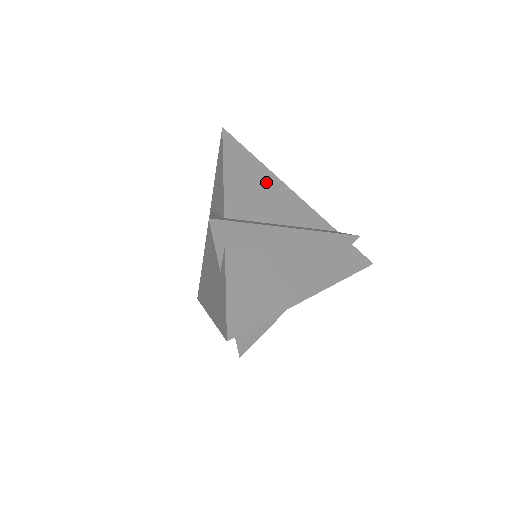
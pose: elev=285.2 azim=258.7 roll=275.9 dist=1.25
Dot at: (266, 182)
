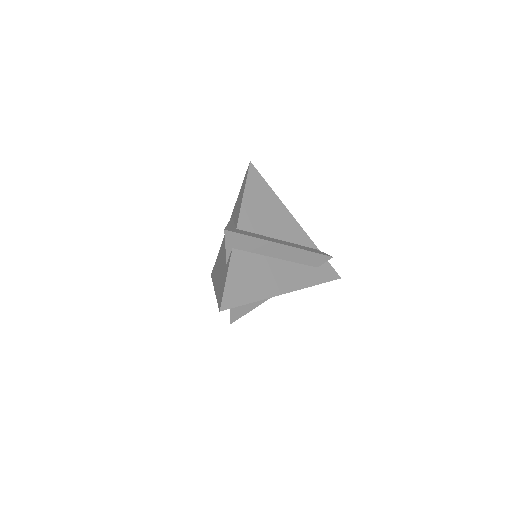
Dot at: (273, 206)
